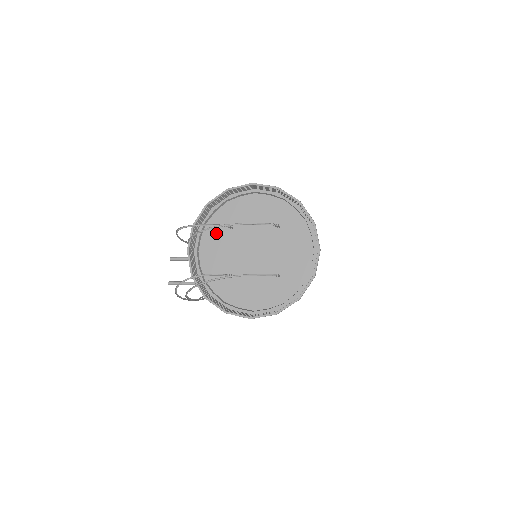
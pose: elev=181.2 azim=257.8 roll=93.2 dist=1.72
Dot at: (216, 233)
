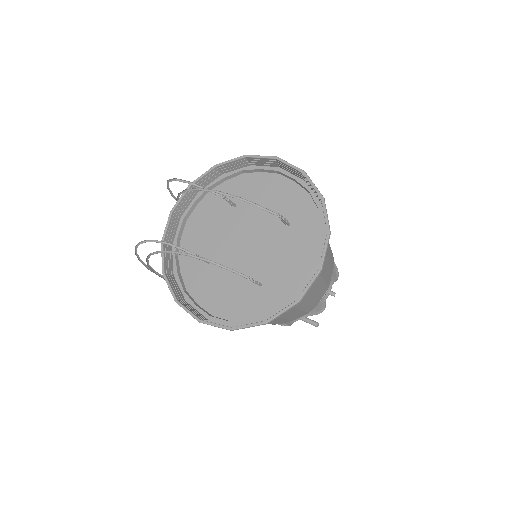
Dot at: (215, 206)
